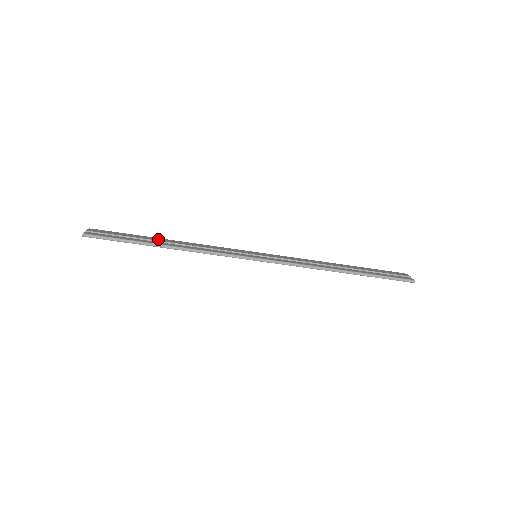
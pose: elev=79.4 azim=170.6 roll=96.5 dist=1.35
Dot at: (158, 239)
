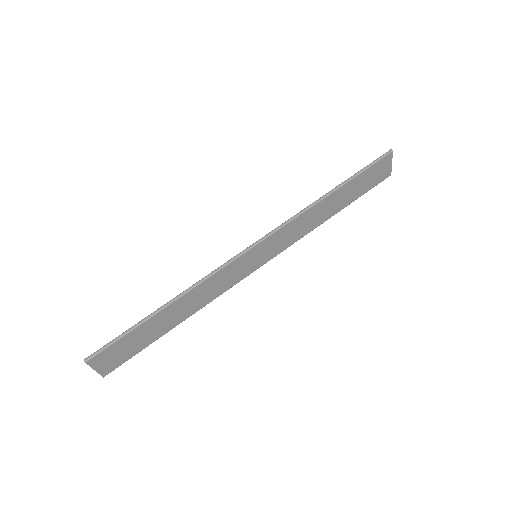
Dot at: occluded
